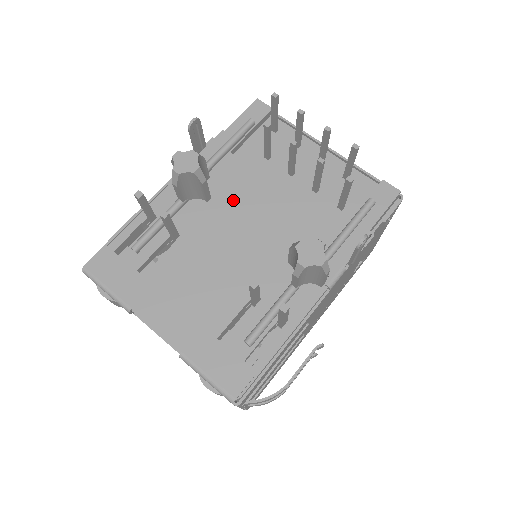
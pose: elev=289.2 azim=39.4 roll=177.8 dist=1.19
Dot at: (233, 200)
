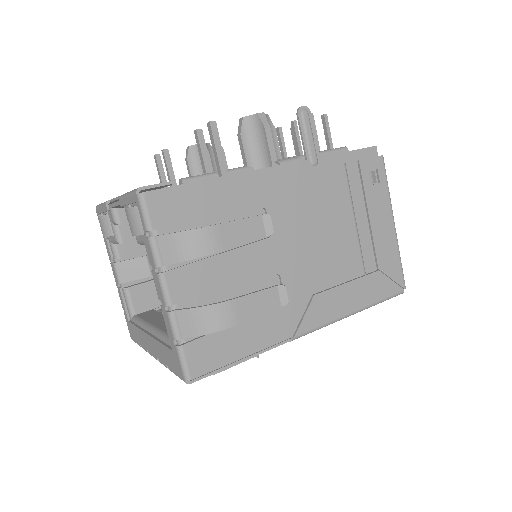
Dot at: occluded
